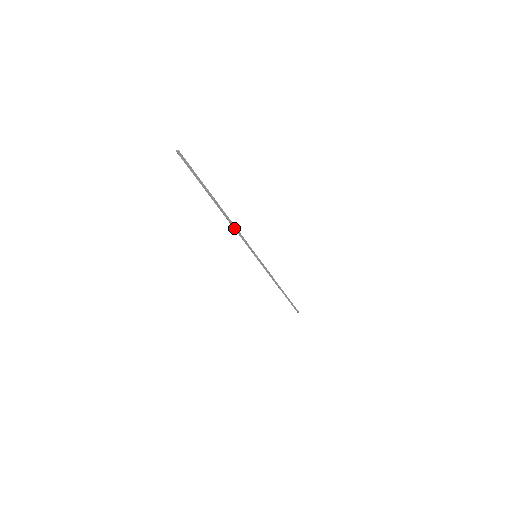
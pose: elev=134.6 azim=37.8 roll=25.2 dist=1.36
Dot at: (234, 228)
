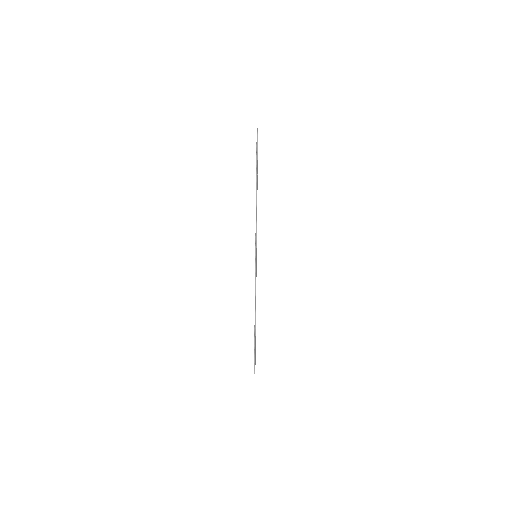
Dot at: occluded
